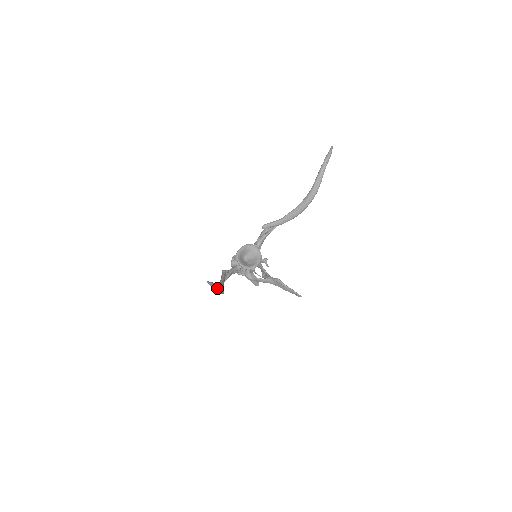
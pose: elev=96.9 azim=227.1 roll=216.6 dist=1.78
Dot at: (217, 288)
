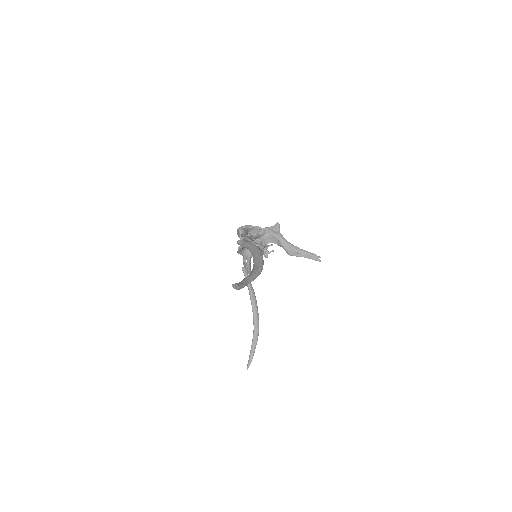
Dot at: occluded
